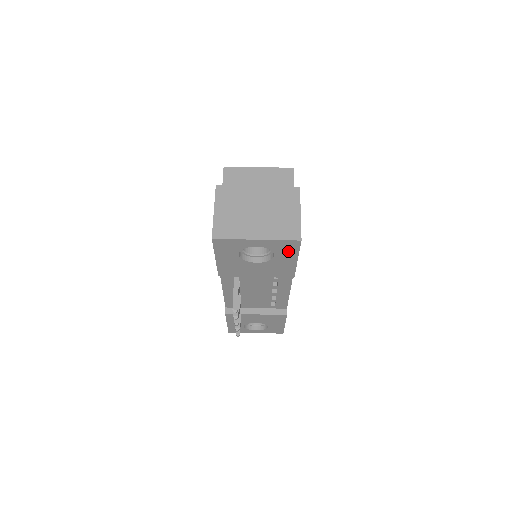
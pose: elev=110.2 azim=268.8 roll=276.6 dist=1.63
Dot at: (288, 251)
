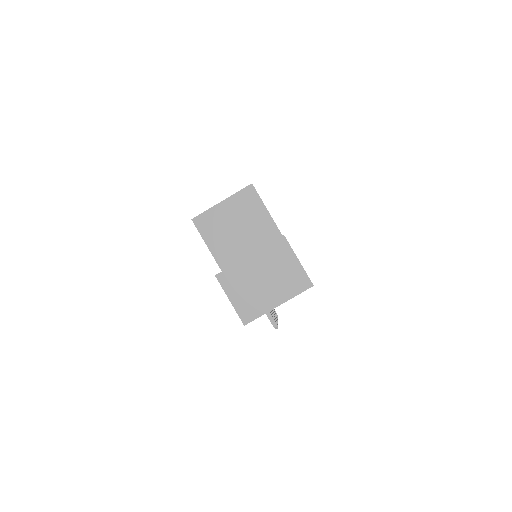
Dot at: occluded
